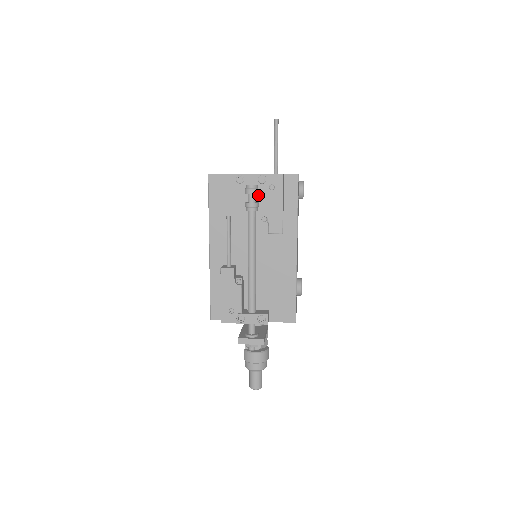
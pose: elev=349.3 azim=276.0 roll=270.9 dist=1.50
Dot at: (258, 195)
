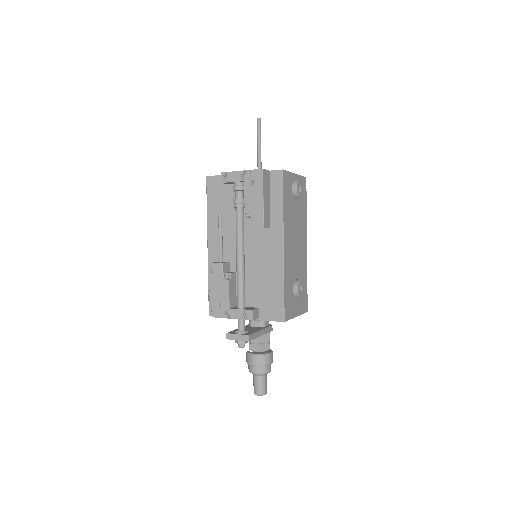
Dot at: occluded
